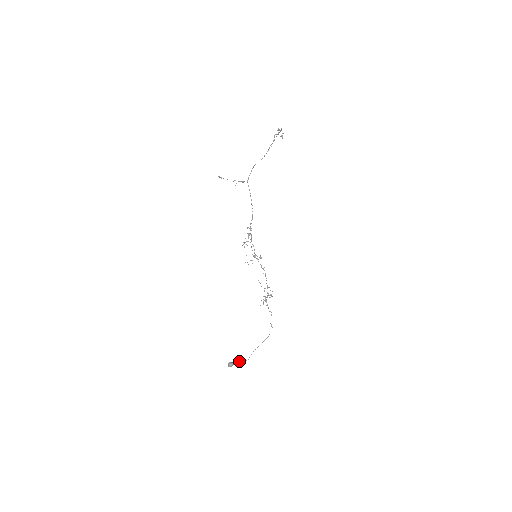
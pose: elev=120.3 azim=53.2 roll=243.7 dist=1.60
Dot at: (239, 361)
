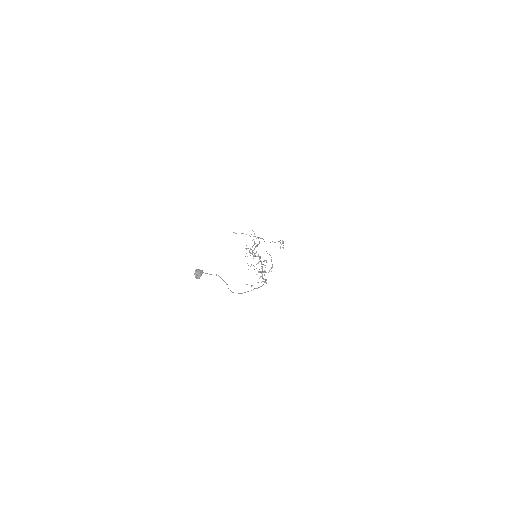
Dot at: occluded
